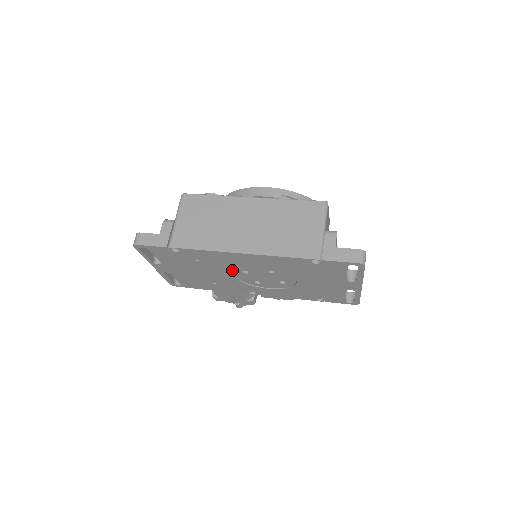
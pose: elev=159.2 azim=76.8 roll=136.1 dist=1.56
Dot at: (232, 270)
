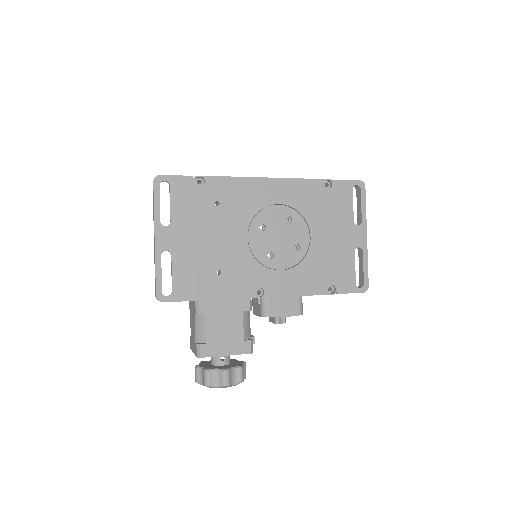
Dot at: (249, 224)
